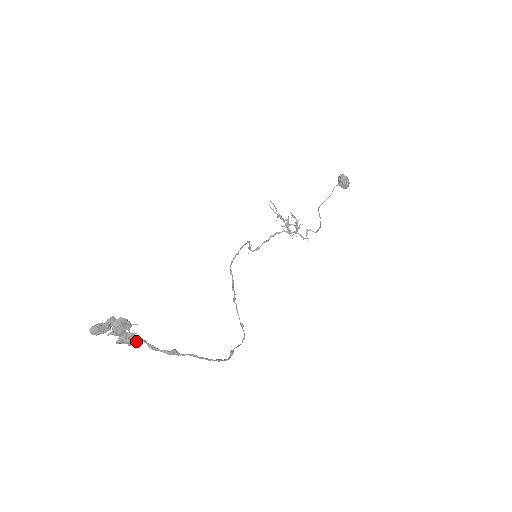
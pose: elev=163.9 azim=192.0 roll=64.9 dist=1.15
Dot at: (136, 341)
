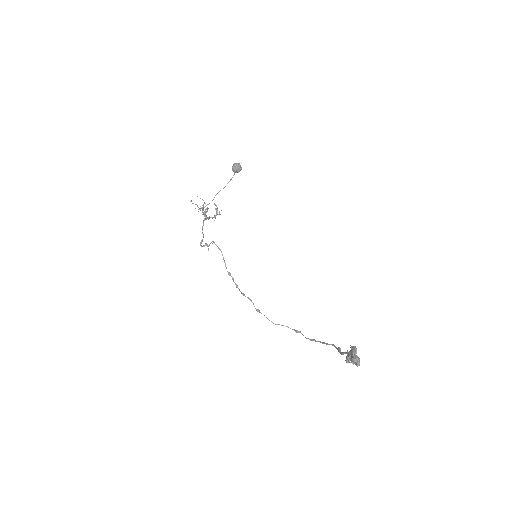
Dot at: occluded
